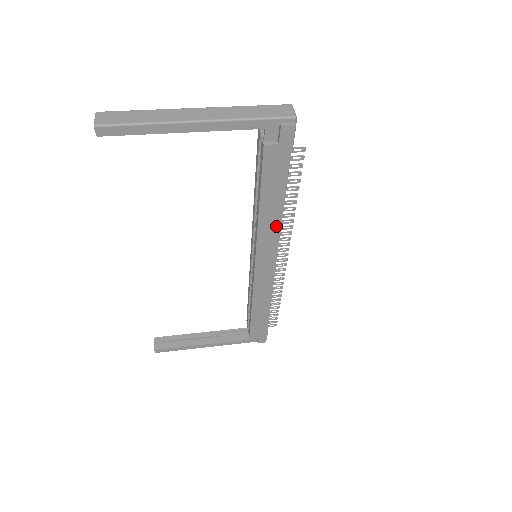
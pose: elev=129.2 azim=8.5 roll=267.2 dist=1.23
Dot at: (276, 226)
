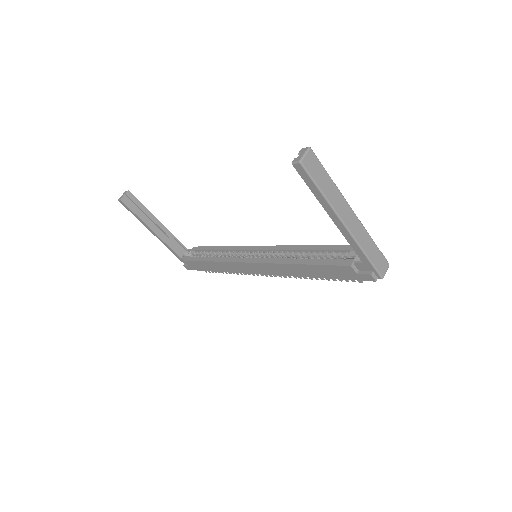
Dot at: (291, 273)
